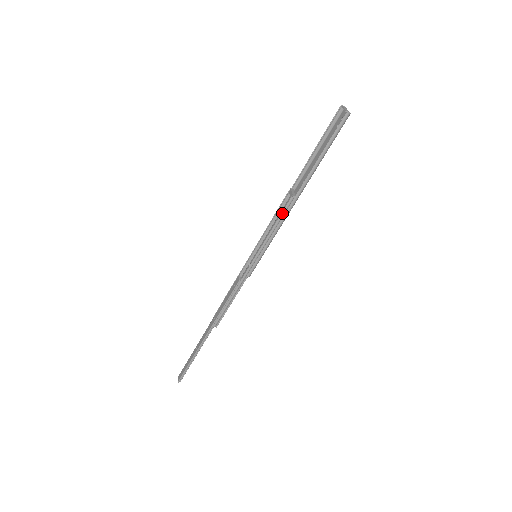
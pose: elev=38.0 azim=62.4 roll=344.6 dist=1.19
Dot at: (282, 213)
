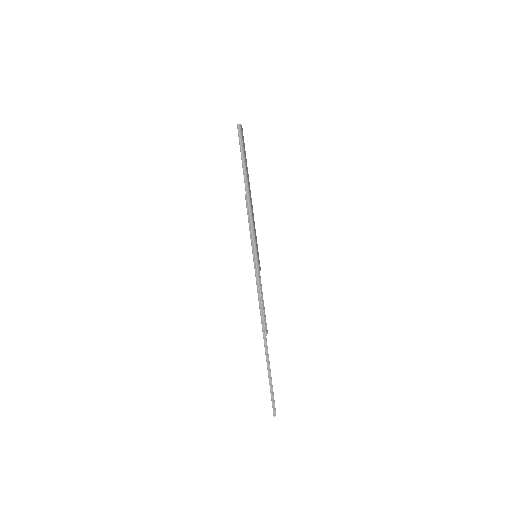
Dot at: (247, 211)
